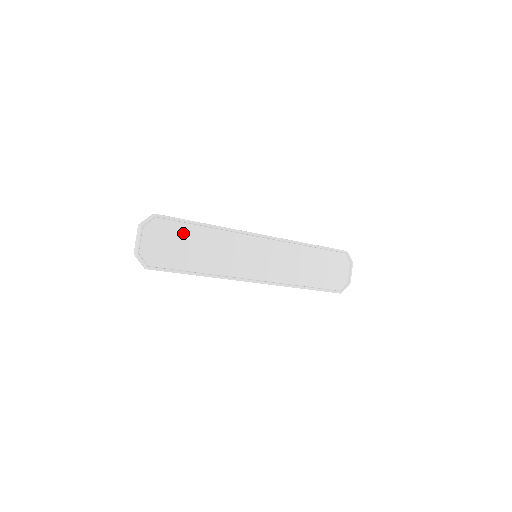
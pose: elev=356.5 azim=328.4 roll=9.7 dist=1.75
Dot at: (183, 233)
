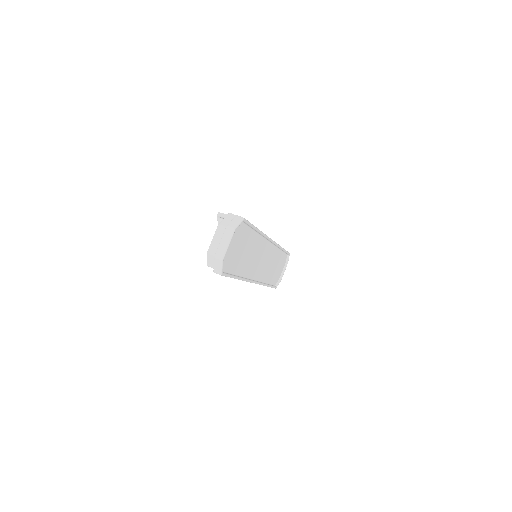
Dot at: (245, 237)
